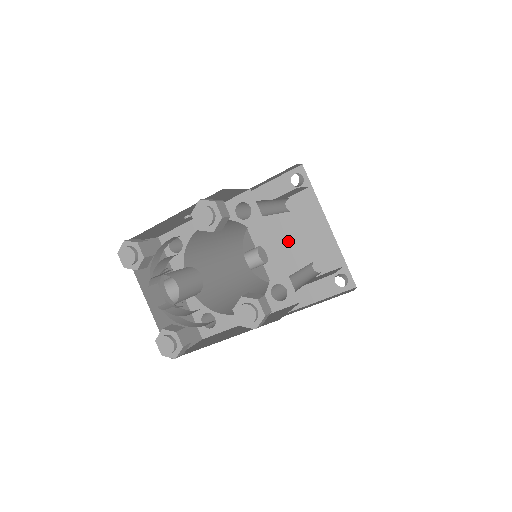
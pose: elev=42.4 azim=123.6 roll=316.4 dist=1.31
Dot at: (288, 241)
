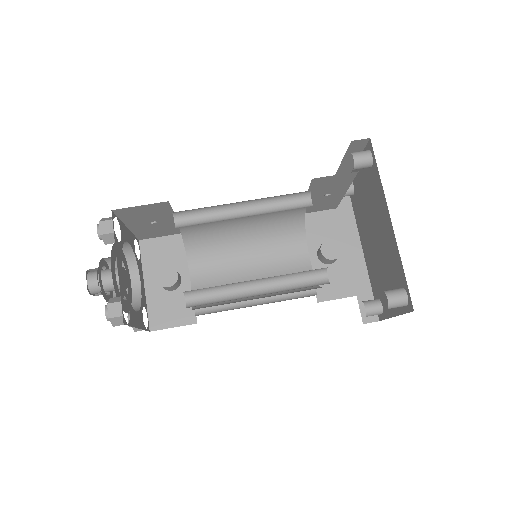
Dot at: (373, 235)
